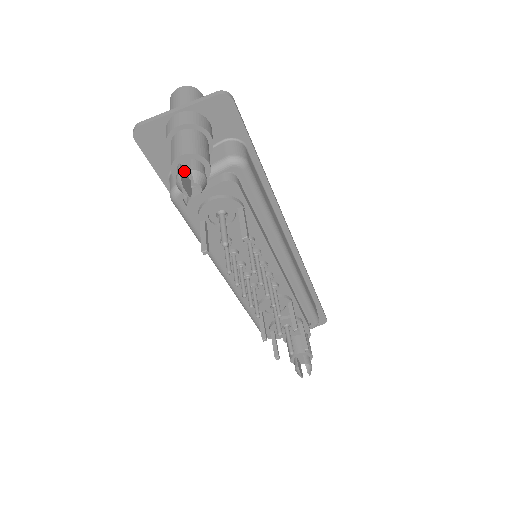
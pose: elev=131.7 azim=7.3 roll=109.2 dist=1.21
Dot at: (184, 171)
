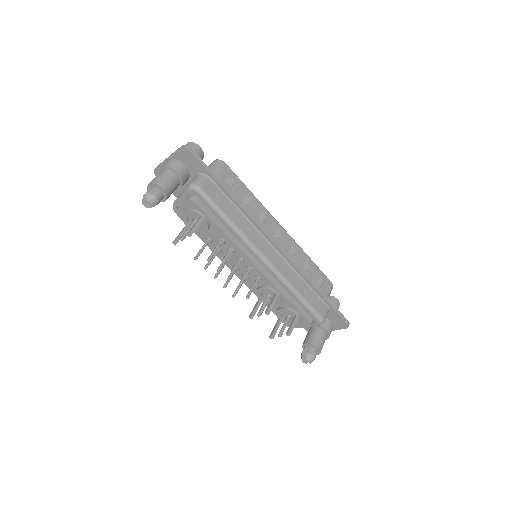
Dot at: occluded
